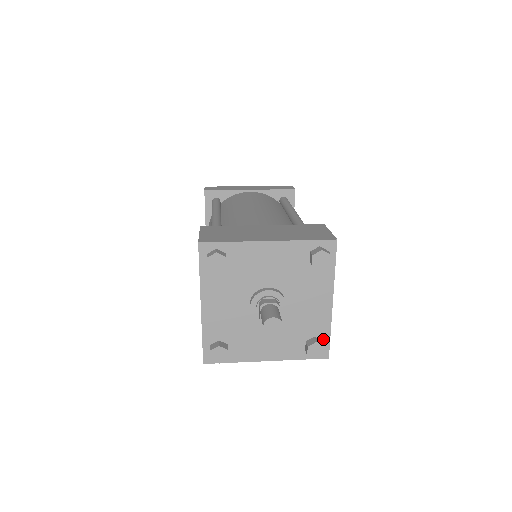
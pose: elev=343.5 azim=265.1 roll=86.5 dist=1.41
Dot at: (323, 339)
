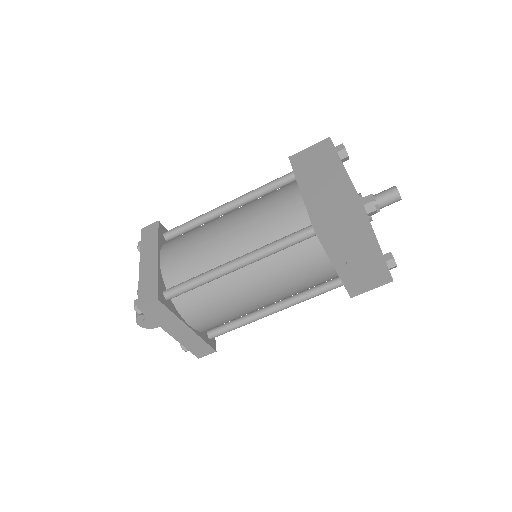
Dot at: occluded
